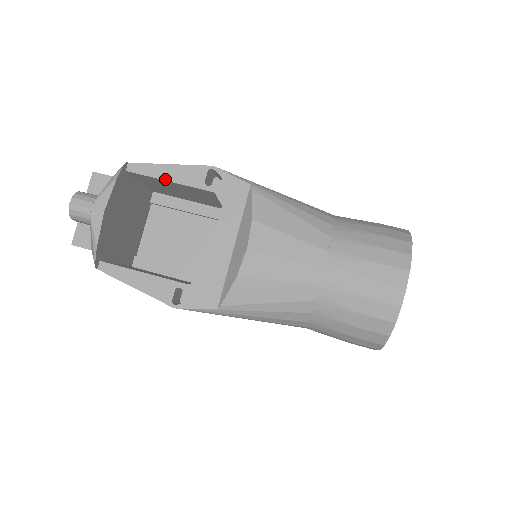
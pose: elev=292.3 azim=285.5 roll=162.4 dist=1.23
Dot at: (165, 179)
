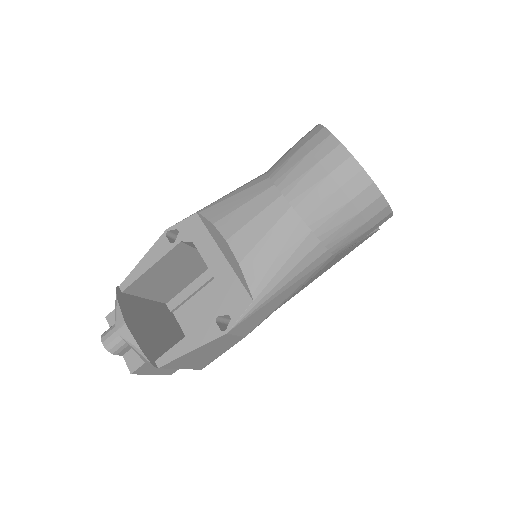
Dot at: (147, 269)
